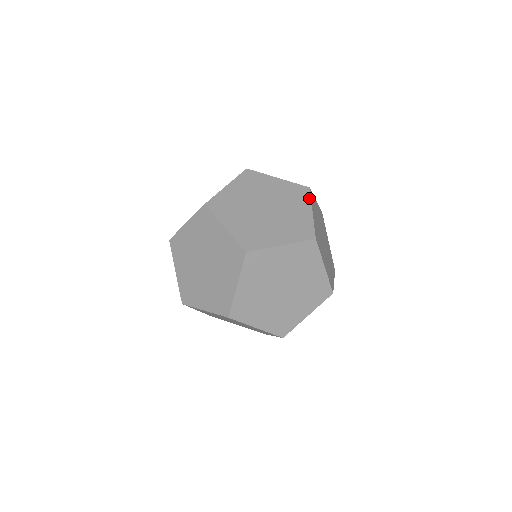
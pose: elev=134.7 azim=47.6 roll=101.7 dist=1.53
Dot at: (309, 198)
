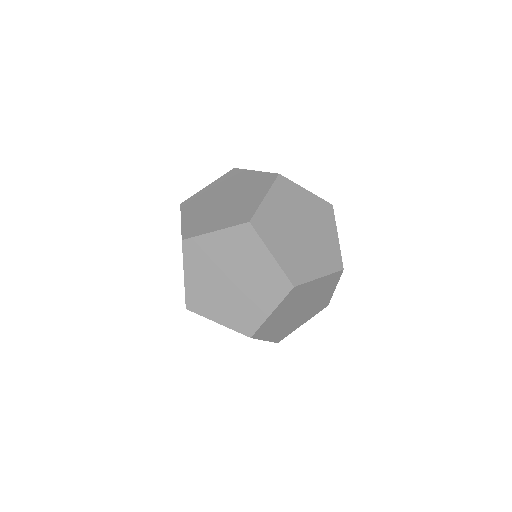
Dot at: (334, 219)
